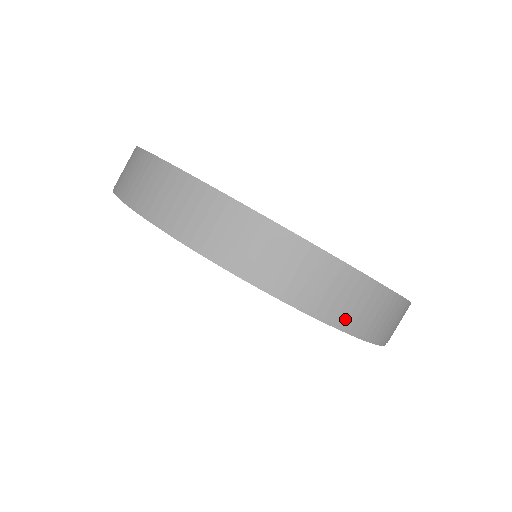
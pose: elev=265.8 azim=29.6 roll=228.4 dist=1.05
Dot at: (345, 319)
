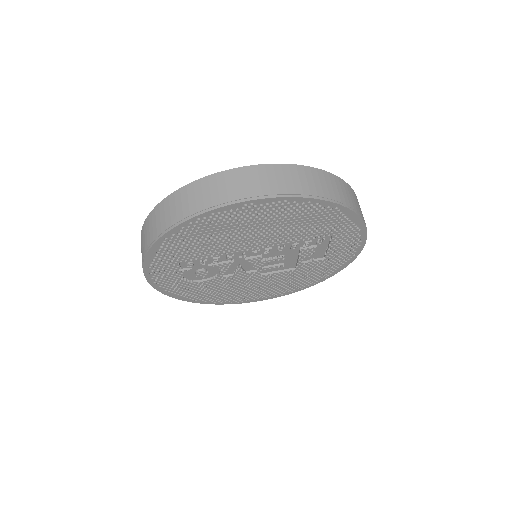
Dot at: (203, 206)
